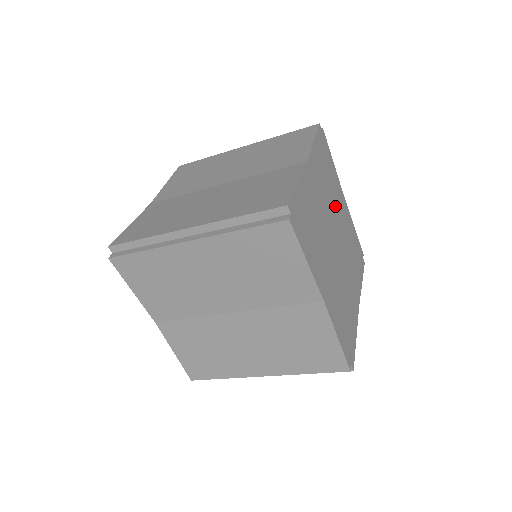
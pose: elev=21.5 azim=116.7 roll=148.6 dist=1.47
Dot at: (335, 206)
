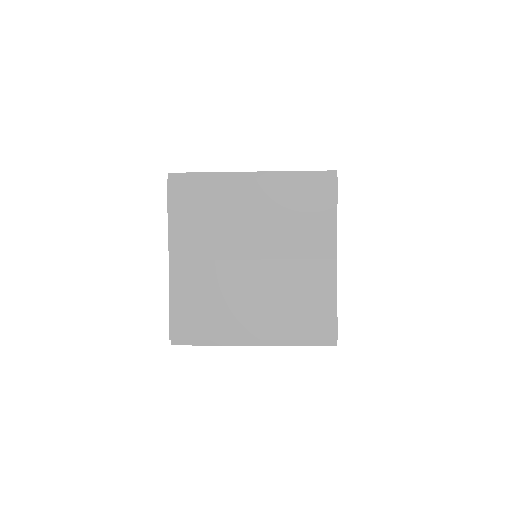
Dot at: occluded
